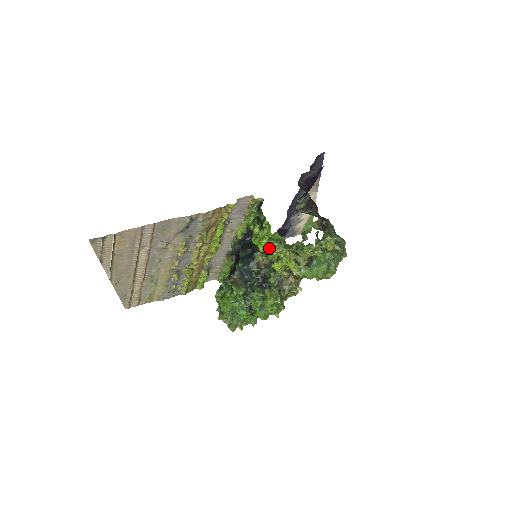
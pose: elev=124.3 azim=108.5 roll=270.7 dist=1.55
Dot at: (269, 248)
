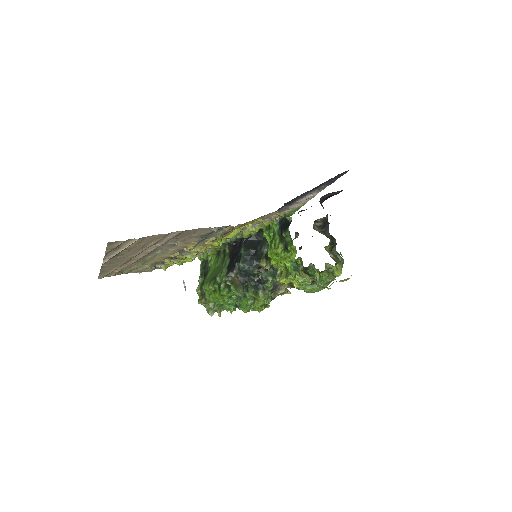
Dot at: occluded
